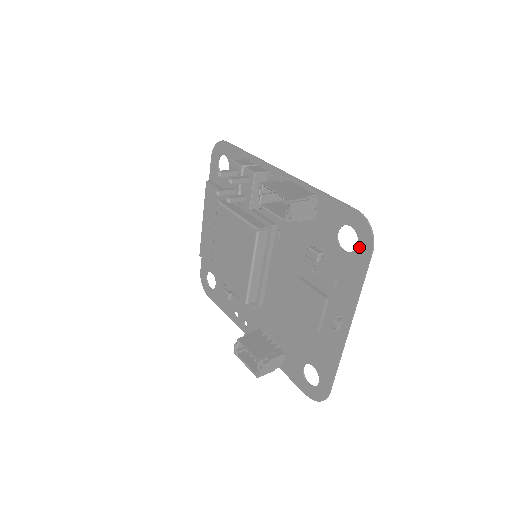
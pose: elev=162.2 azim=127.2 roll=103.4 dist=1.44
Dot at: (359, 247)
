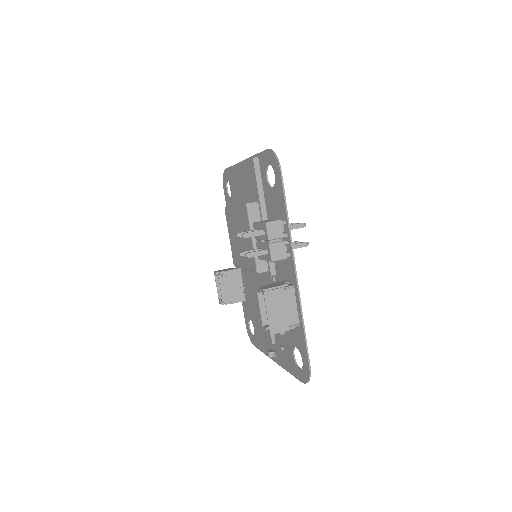
Dot at: (299, 370)
